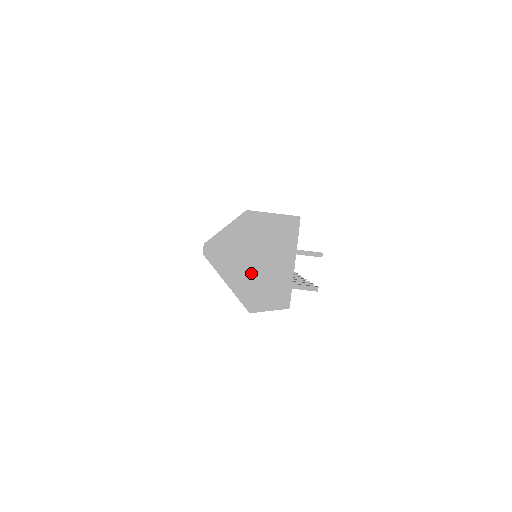
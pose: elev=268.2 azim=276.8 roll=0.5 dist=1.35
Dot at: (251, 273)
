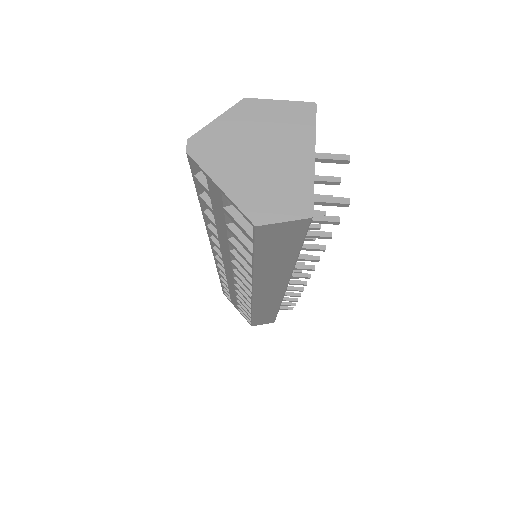
Dot at: (254, 173)
